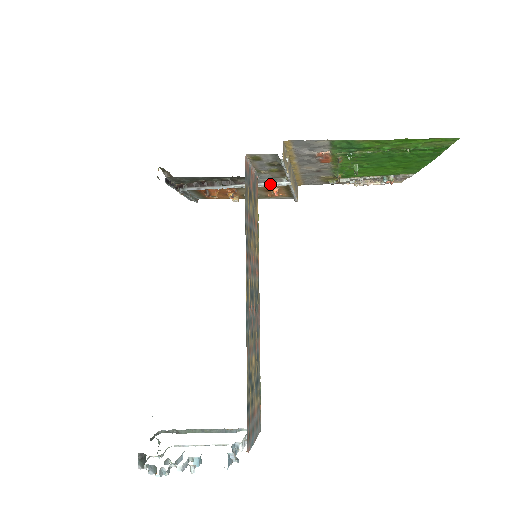
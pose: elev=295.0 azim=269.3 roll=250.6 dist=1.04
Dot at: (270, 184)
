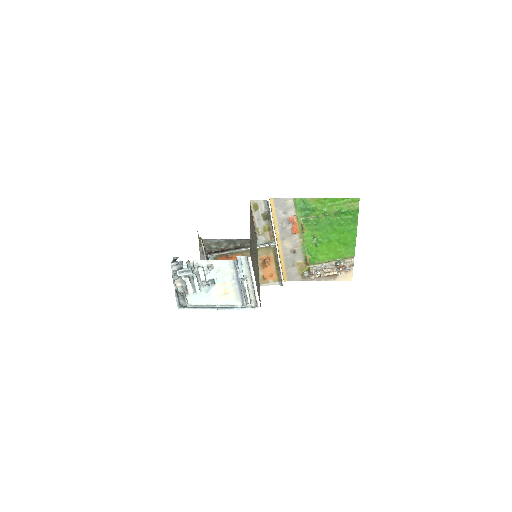
Dot at: (264, 245)
